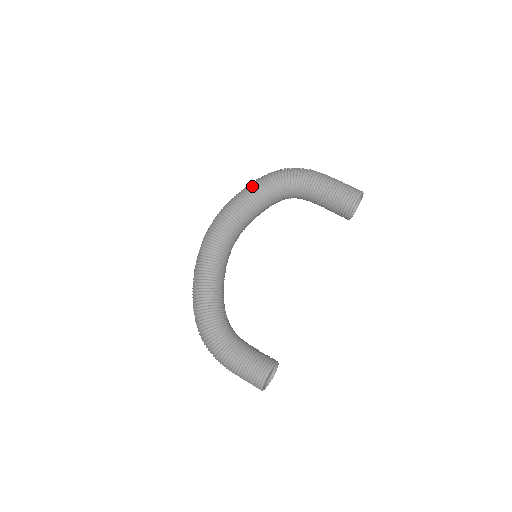
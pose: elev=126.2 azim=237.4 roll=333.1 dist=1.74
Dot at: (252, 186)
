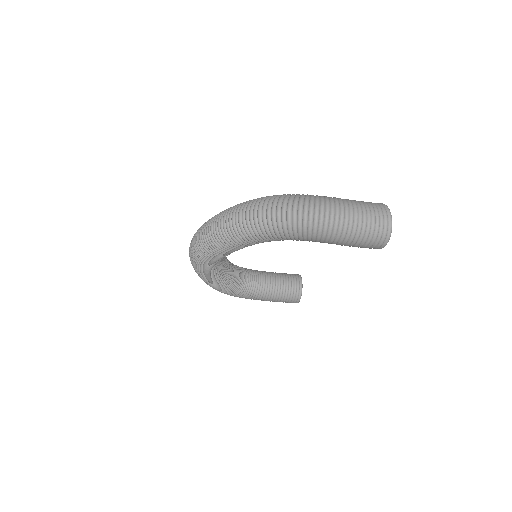
Dot at: occluded
